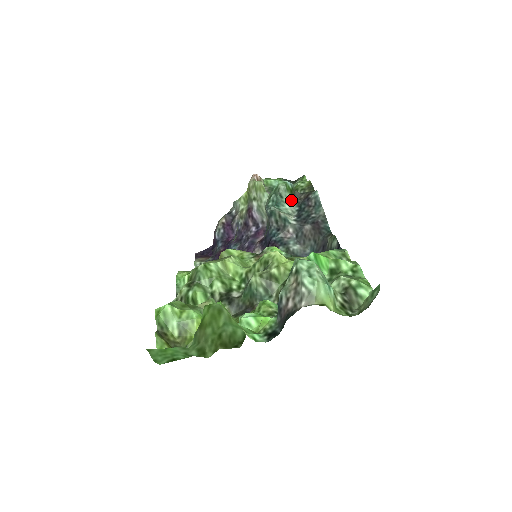
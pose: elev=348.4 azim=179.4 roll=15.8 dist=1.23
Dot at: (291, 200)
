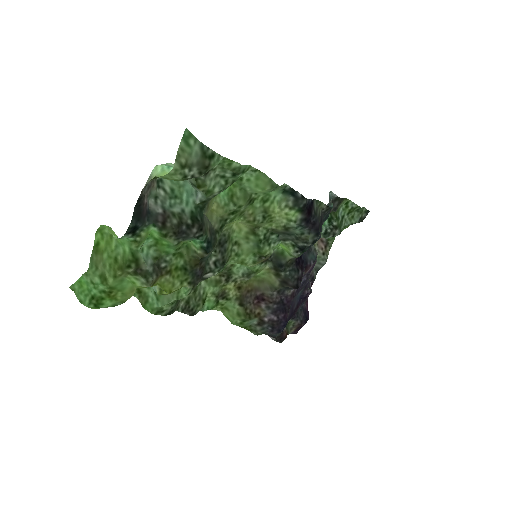
Dot at: occluded
